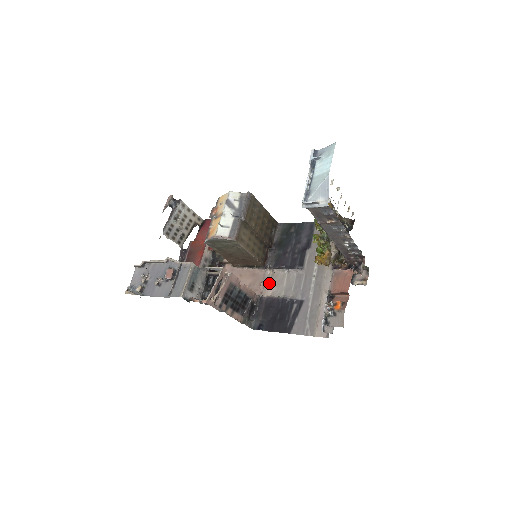
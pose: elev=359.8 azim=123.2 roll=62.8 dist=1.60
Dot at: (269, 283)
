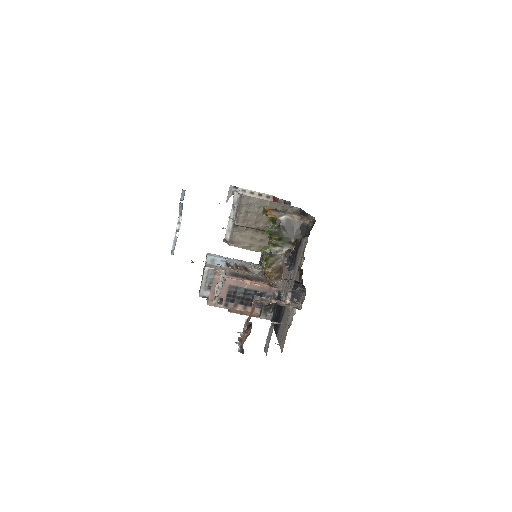
Dot at: (284, 277)
